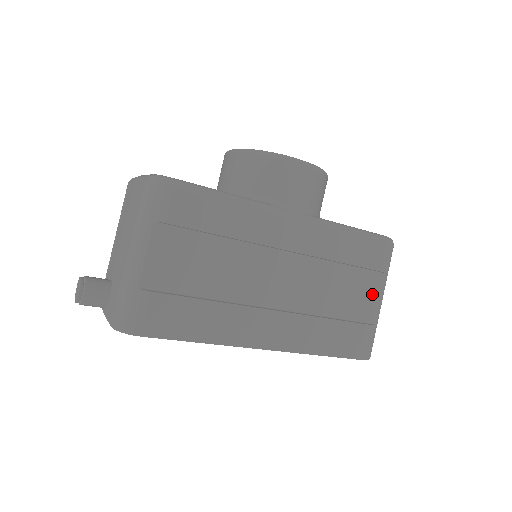
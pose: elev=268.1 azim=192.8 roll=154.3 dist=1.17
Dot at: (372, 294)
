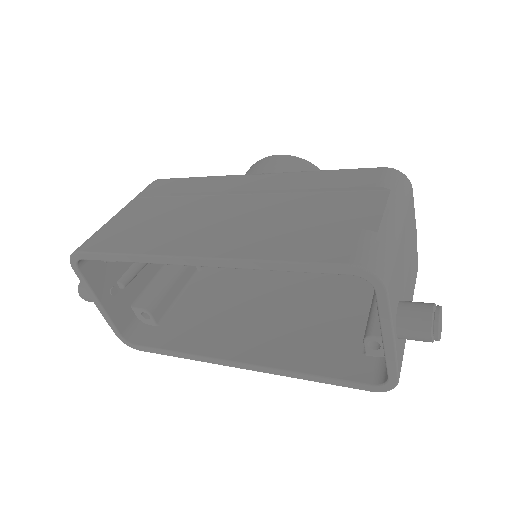
Dot at: (366, 208)
